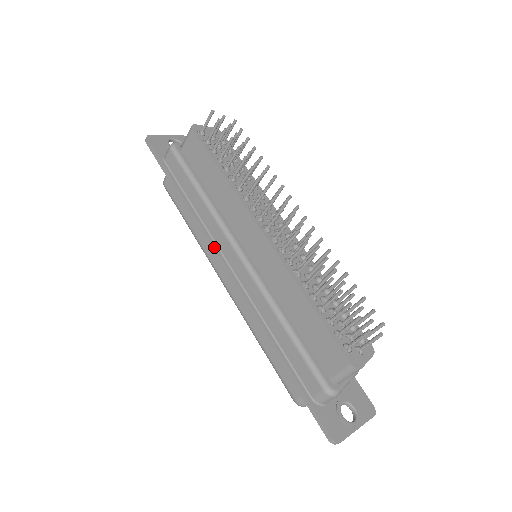
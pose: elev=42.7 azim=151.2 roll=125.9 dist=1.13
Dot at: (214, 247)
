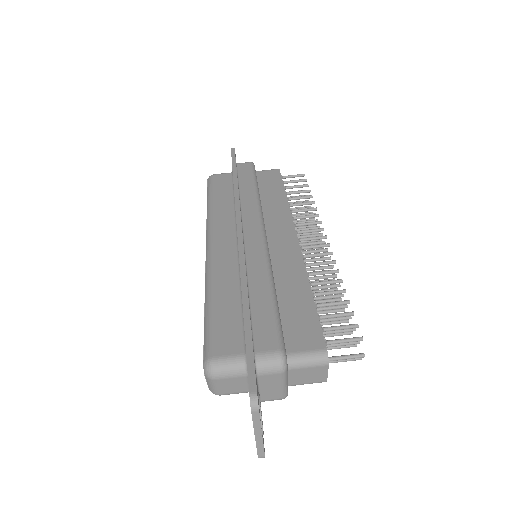
Dot at: (241, 214)
